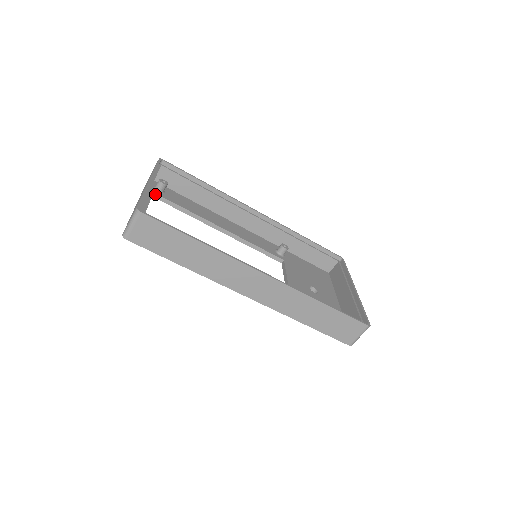
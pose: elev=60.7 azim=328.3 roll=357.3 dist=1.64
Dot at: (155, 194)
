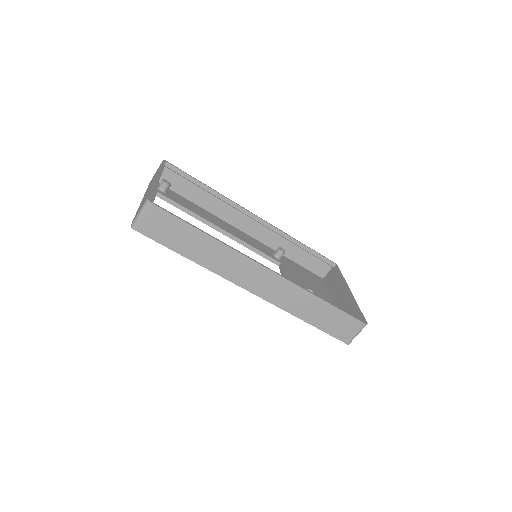
Dot at: (159, 193)
